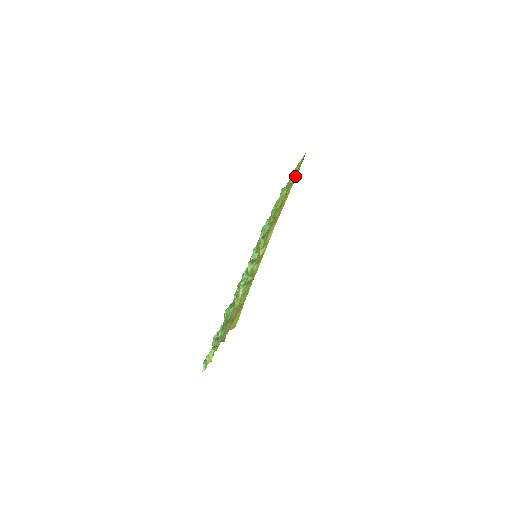
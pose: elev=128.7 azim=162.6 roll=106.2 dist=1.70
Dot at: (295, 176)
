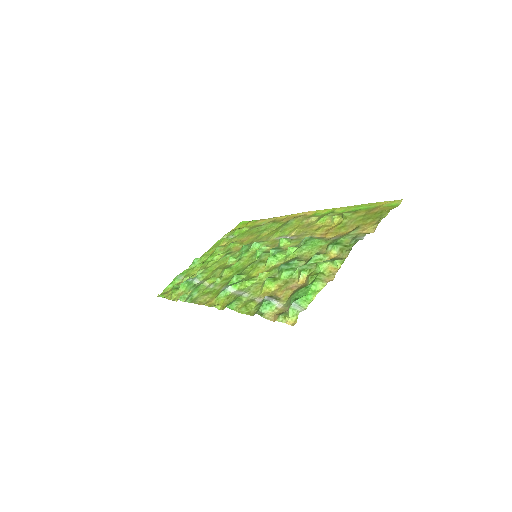
Dot at: (250, 226)
